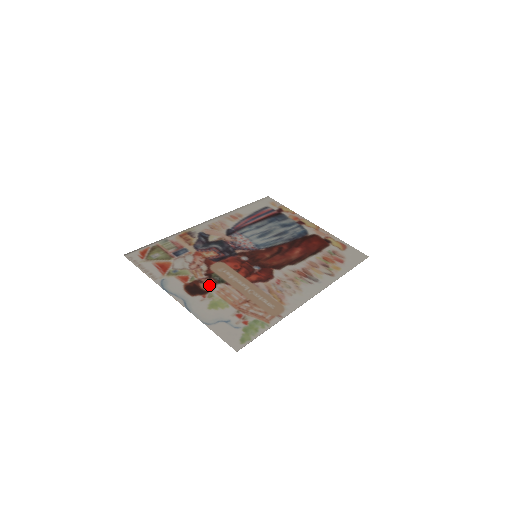
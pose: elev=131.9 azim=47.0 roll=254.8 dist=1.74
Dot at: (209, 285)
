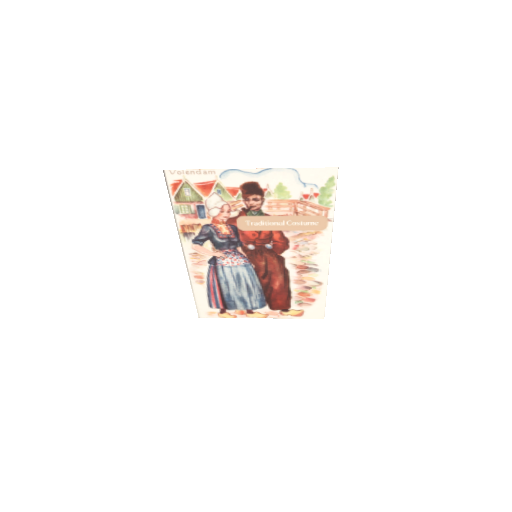
Dot at: (257, 202)
